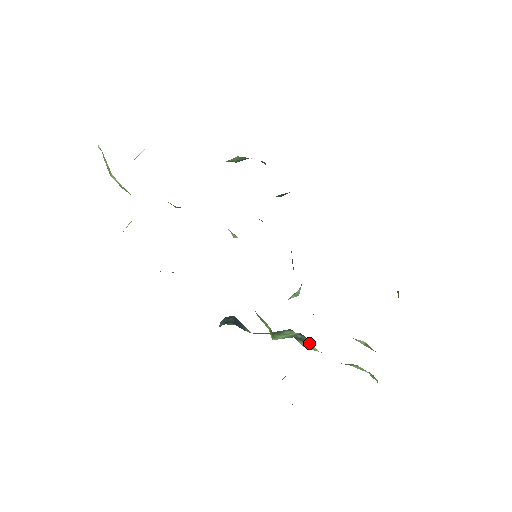
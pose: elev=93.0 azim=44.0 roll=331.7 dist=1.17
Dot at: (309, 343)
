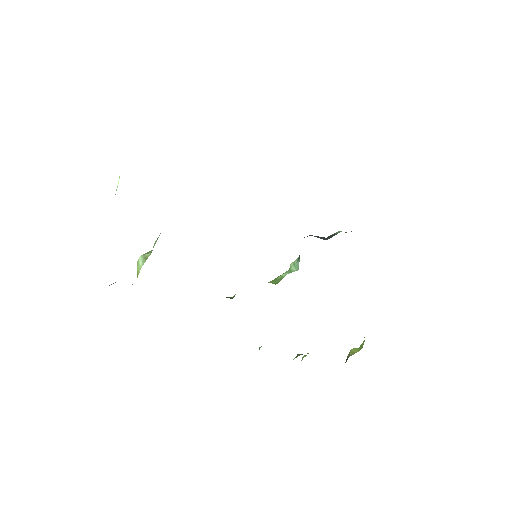
Dot at: occluded
